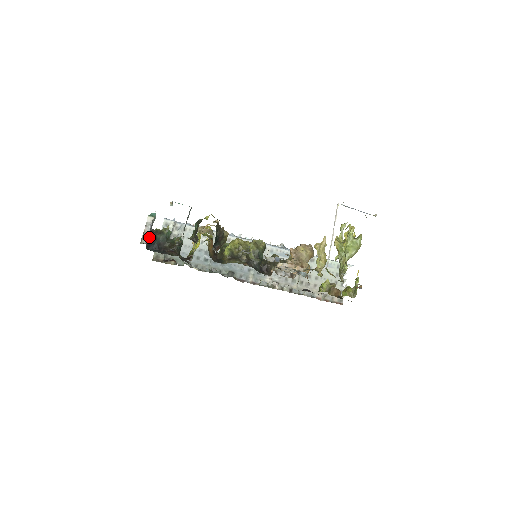
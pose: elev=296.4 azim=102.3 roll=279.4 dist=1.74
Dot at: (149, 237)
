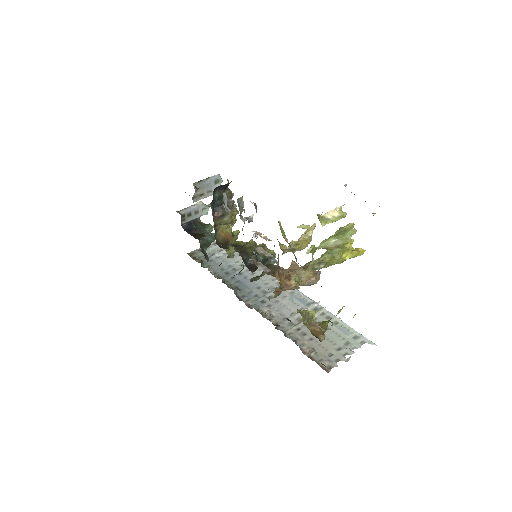
Dot at: (191, 220)
